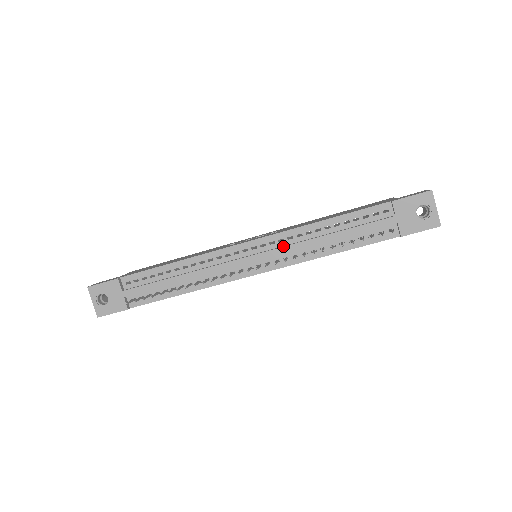
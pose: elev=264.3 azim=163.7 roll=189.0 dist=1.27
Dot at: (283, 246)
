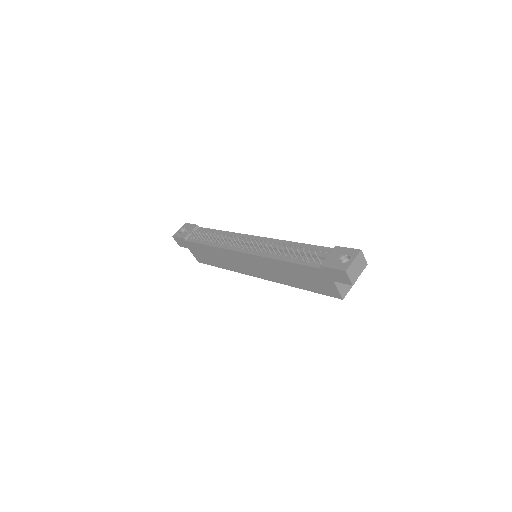
Dot at: (266, 243)
